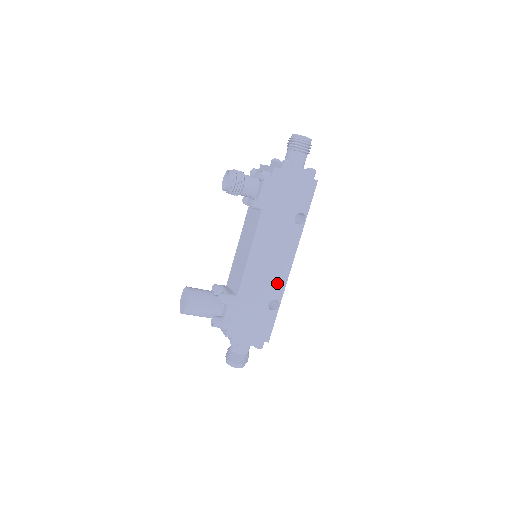
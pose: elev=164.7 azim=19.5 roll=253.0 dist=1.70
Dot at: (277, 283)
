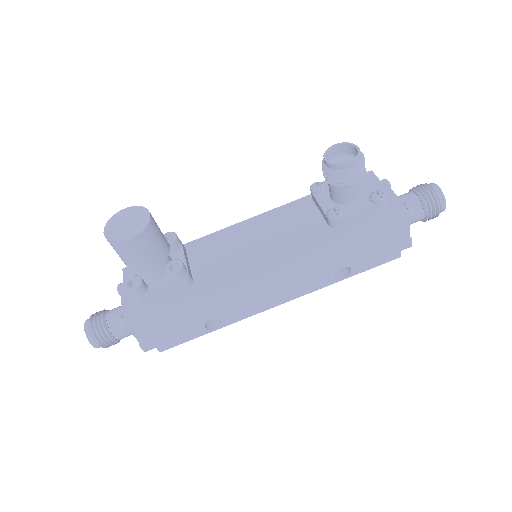
Dot at: (245, 308)
